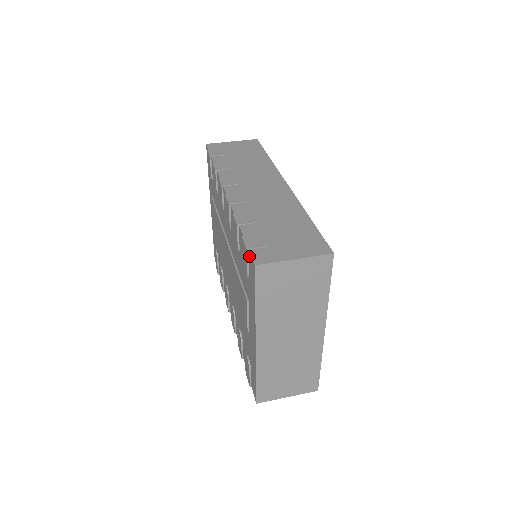
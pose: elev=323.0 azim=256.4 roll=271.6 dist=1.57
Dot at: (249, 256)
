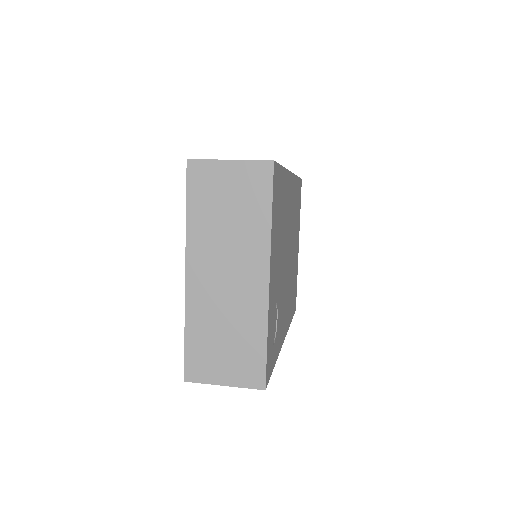
Dot at: occluded
